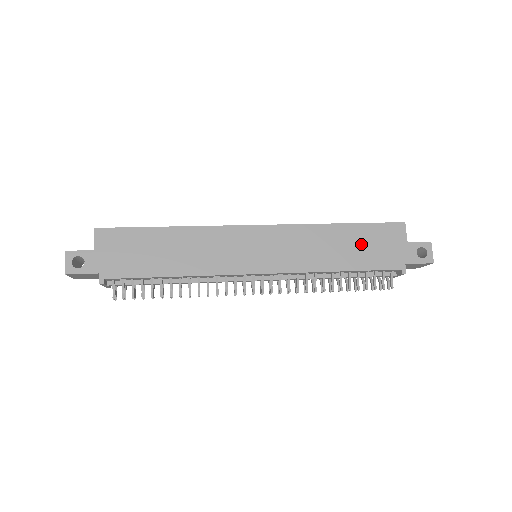
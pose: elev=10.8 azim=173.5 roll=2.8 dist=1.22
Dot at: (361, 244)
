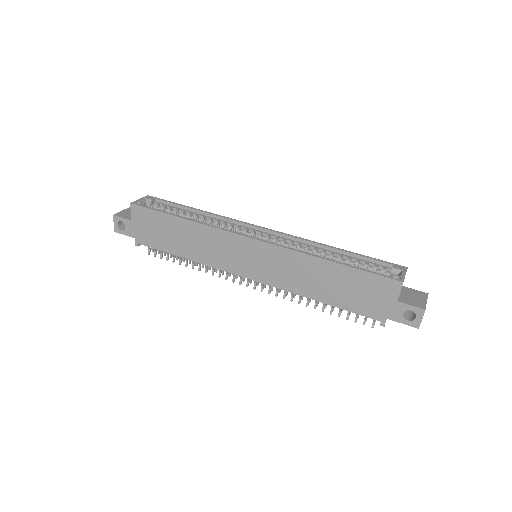
Dot at: (347, 286)
